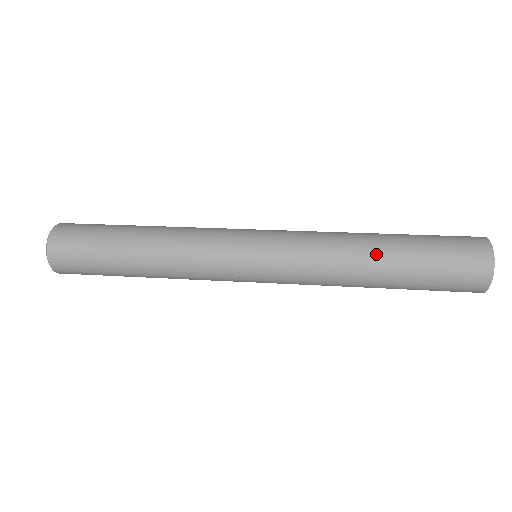
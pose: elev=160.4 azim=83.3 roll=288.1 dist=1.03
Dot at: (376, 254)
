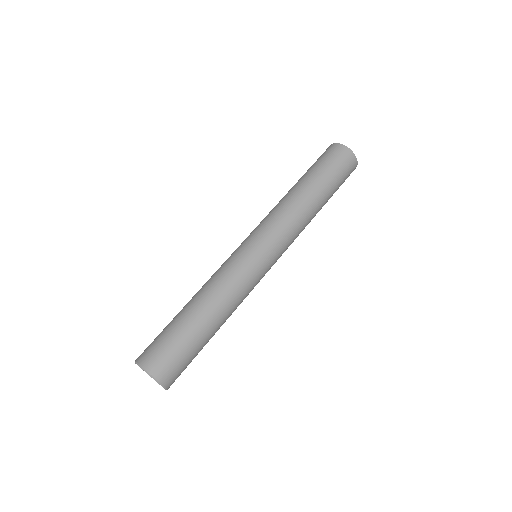
Dot at: (315, 201)
